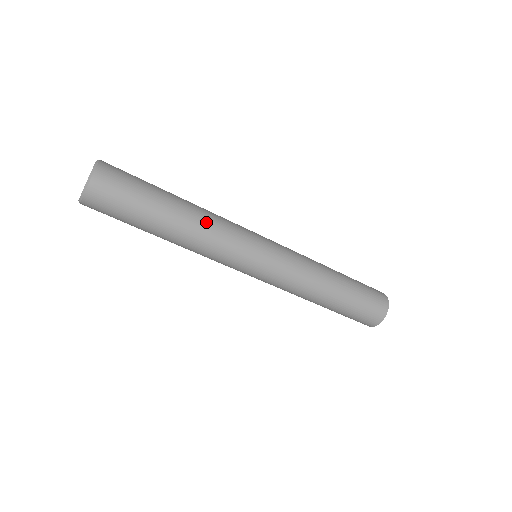
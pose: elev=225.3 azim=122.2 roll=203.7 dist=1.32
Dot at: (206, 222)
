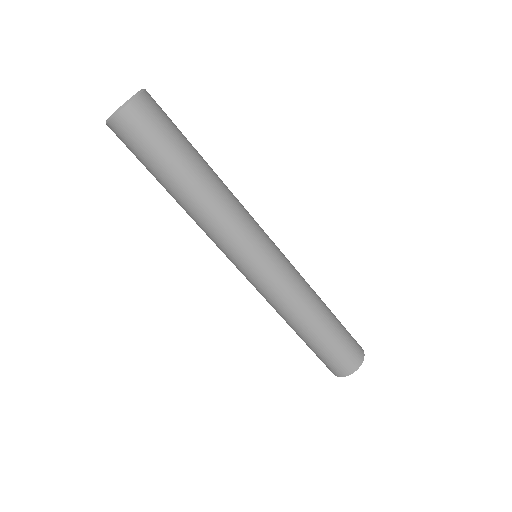
Dot at: (215, 207)
